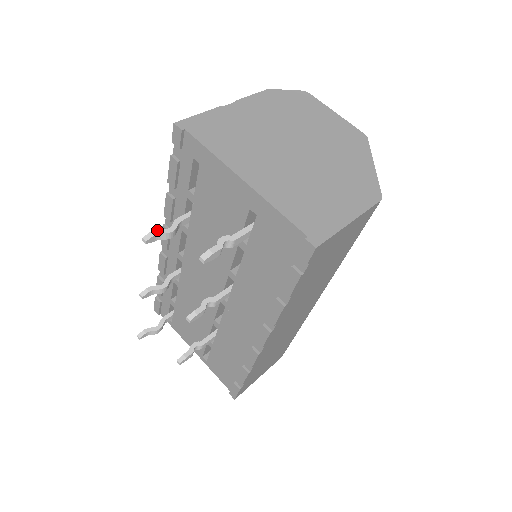
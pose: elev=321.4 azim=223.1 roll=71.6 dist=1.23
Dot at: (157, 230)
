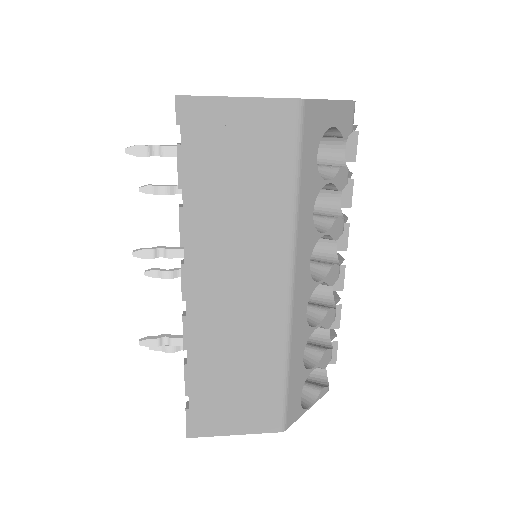
Dot at: (154, 185)
